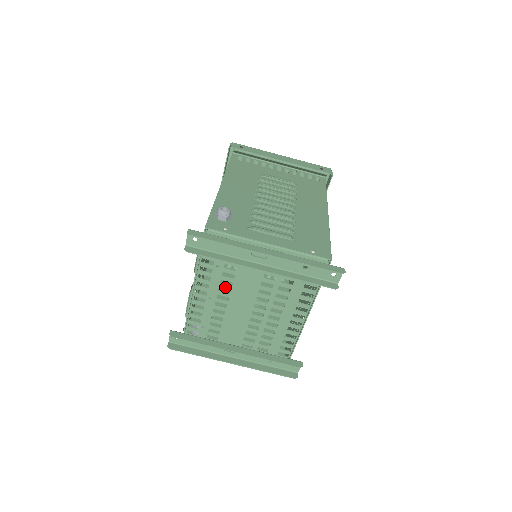
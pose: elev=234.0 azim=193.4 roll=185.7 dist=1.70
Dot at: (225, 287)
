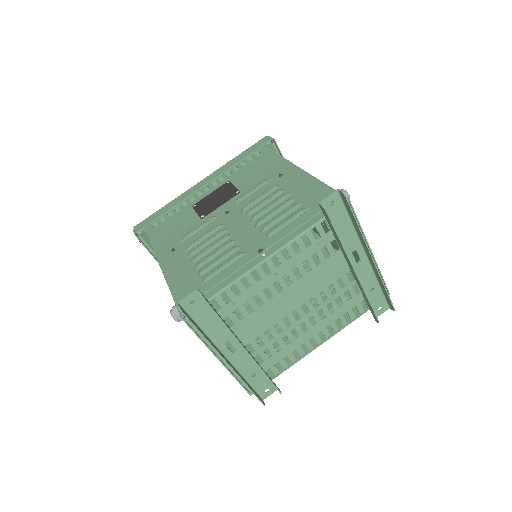
Dot at: (301, 270)
